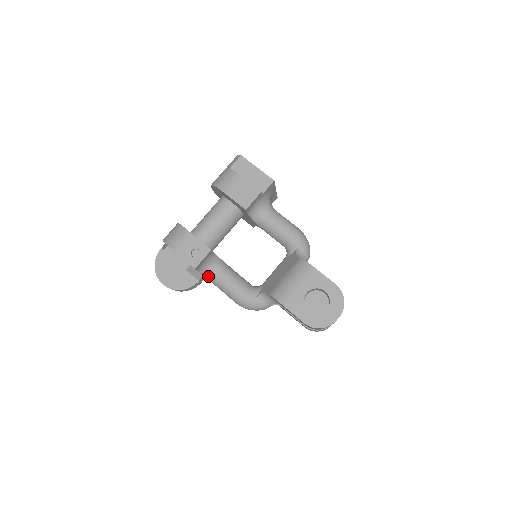
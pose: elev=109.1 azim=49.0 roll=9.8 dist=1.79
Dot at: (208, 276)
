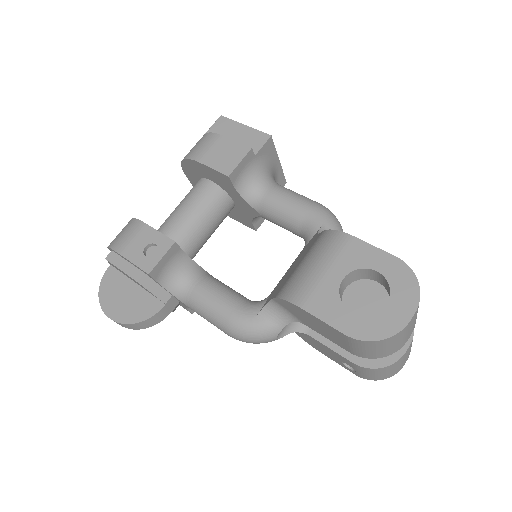
Dot at: (178, 293)
